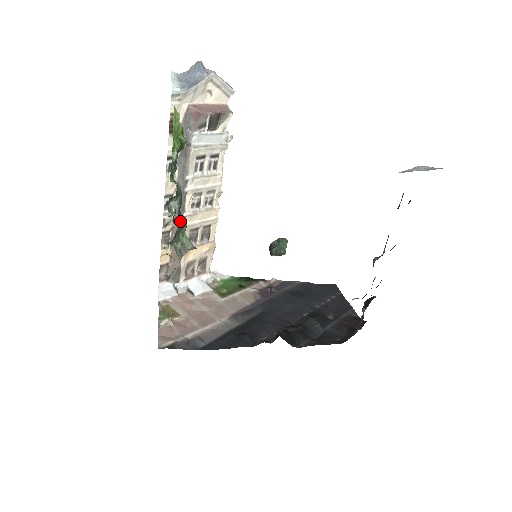
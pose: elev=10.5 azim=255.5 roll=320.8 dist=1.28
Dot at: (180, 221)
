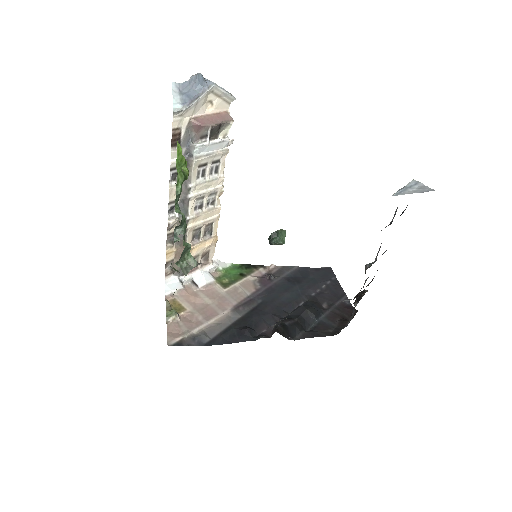
Dot at: (185, 245)
